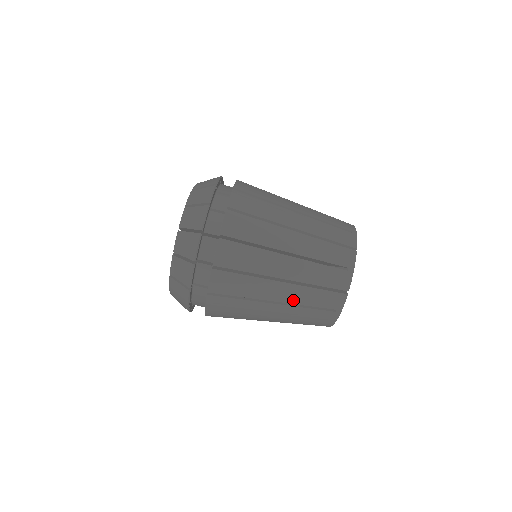
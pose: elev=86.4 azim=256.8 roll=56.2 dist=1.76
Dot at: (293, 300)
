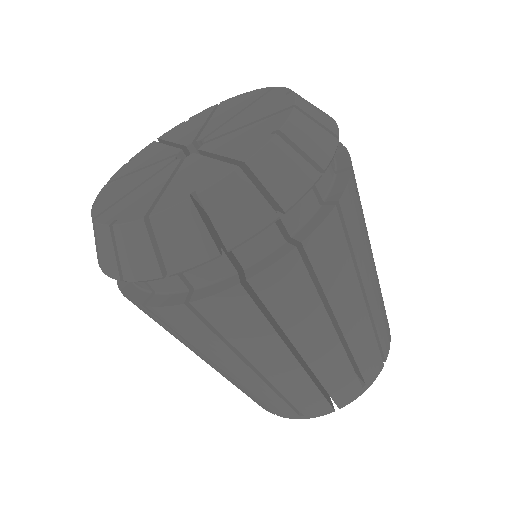
Dot at: occluded
